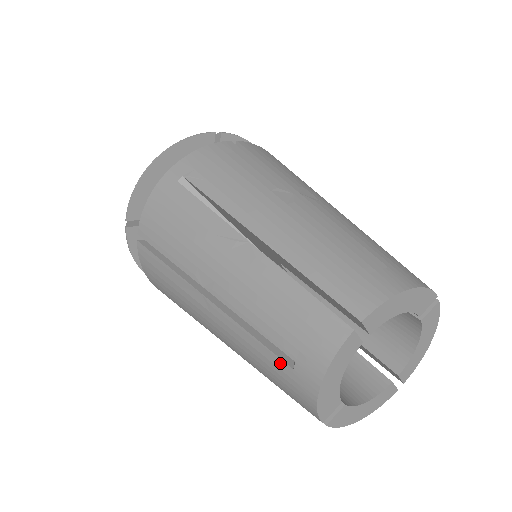
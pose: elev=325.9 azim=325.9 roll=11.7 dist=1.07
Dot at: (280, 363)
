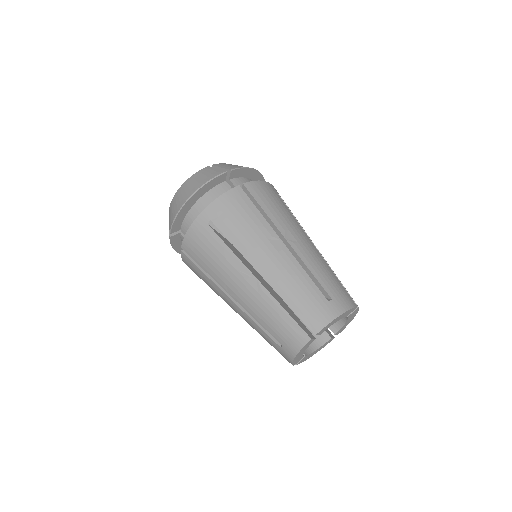
Dot at: (274, 343)
